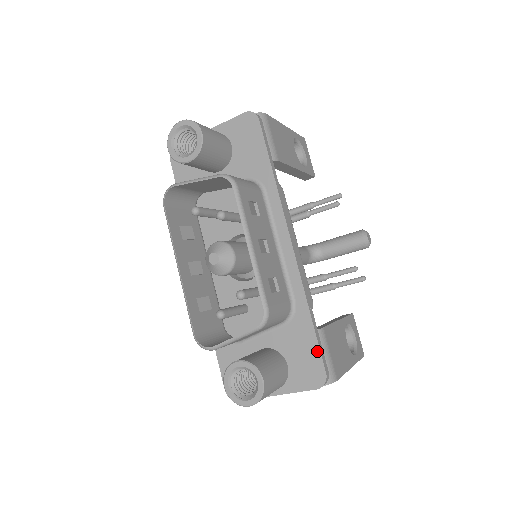
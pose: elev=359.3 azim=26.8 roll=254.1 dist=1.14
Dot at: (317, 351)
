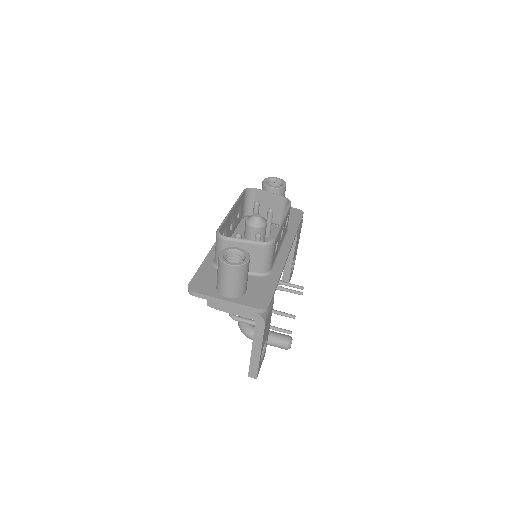
Dot at: (271, 294)
